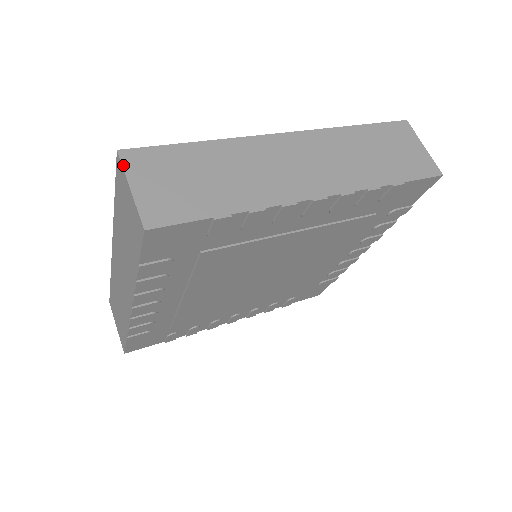
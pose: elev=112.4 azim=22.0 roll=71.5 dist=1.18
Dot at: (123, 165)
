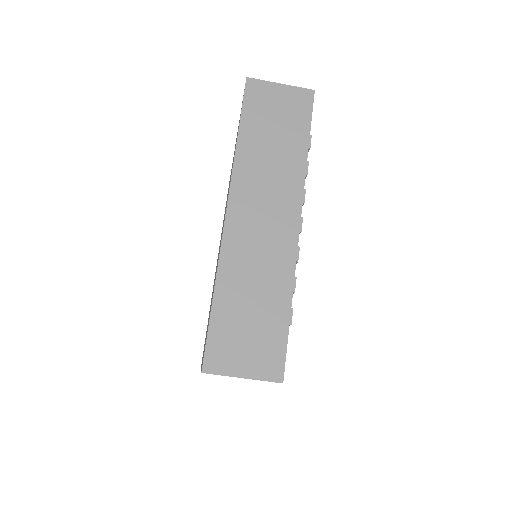
Dot at: (218, 374)
